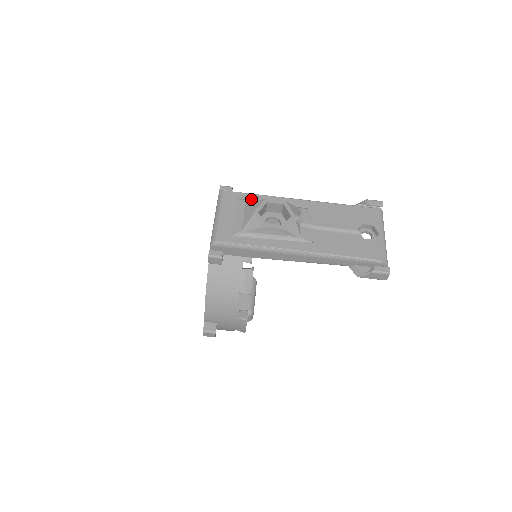
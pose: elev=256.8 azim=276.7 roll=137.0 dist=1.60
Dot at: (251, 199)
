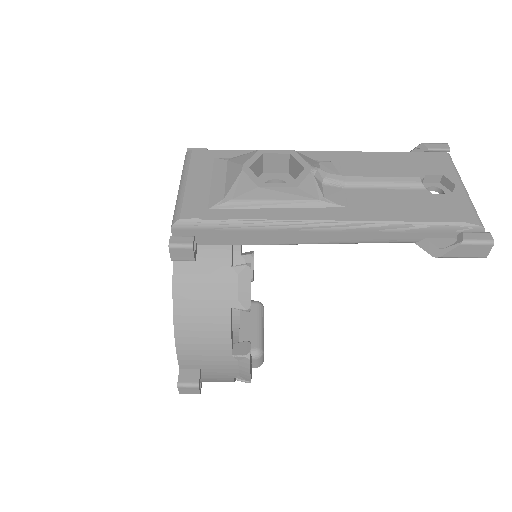
Dot at: occluded
